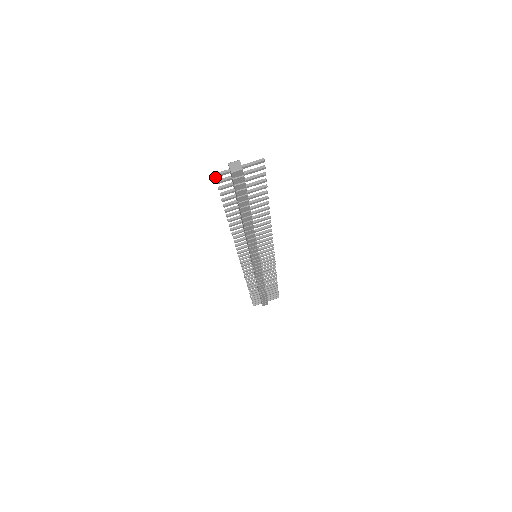
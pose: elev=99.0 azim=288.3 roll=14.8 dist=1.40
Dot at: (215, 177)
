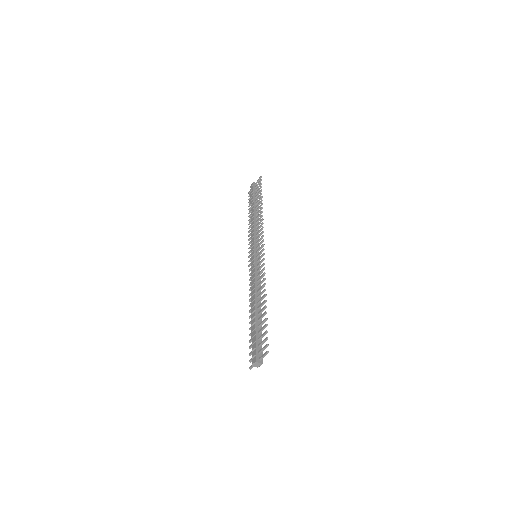
Dot at: (250, 368)
